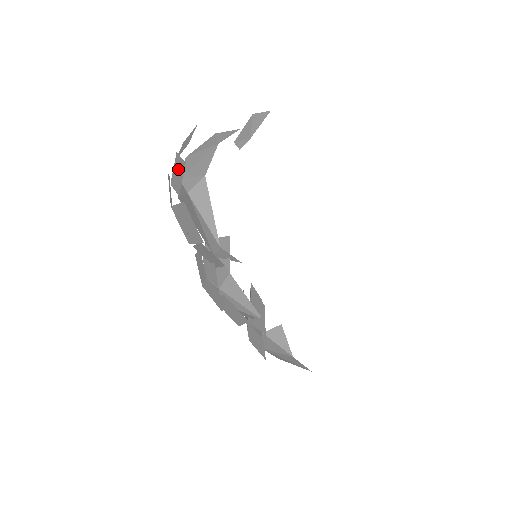
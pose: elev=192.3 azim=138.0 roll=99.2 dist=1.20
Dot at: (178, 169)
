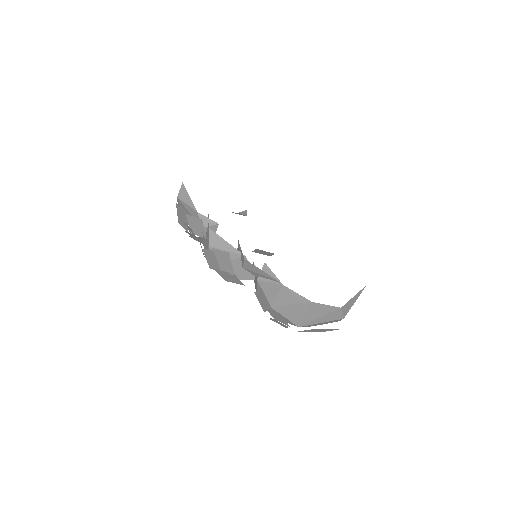
Dot at: occluded
